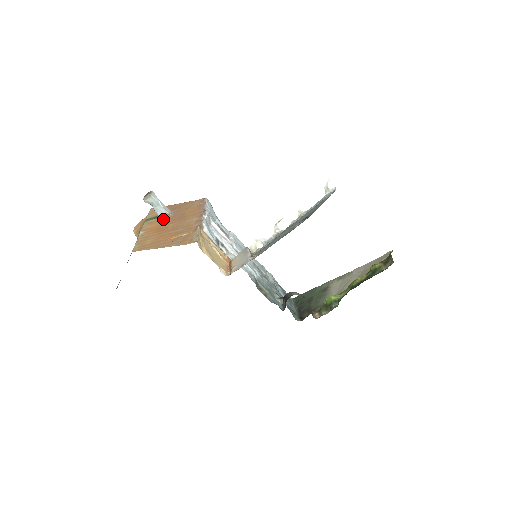
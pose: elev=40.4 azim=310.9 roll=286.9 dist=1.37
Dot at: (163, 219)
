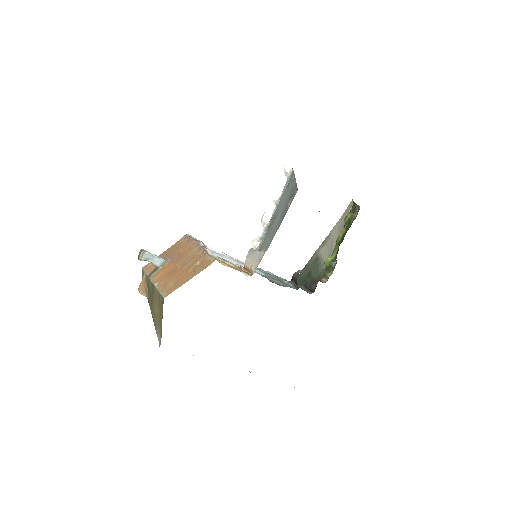
Dot at: (164, 266)
